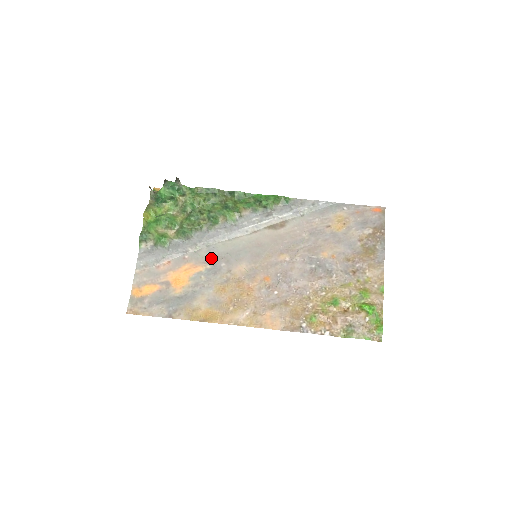
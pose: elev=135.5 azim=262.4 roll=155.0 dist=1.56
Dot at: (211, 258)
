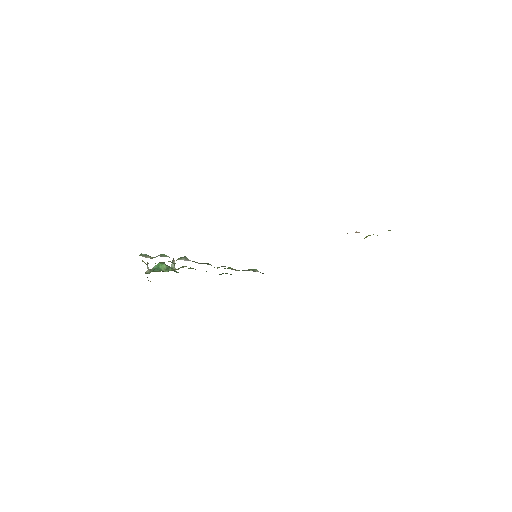
Dot at: occluded
